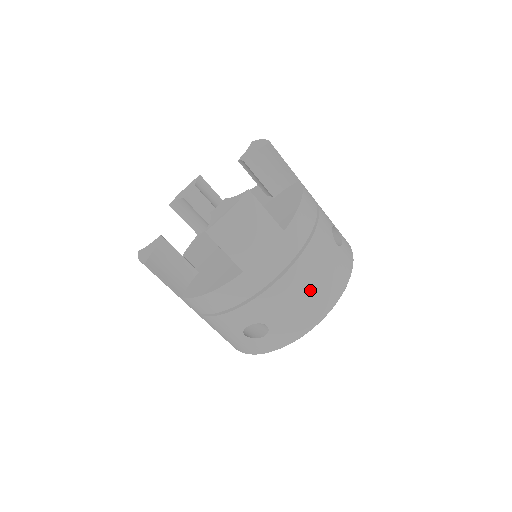
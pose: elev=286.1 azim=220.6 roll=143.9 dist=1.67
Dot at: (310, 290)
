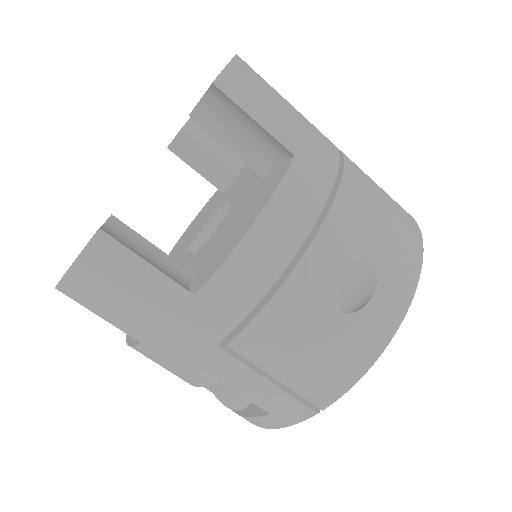
Dot at: (383, 196)
